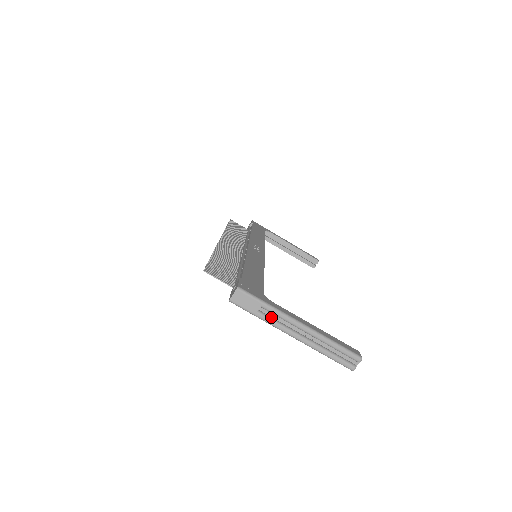
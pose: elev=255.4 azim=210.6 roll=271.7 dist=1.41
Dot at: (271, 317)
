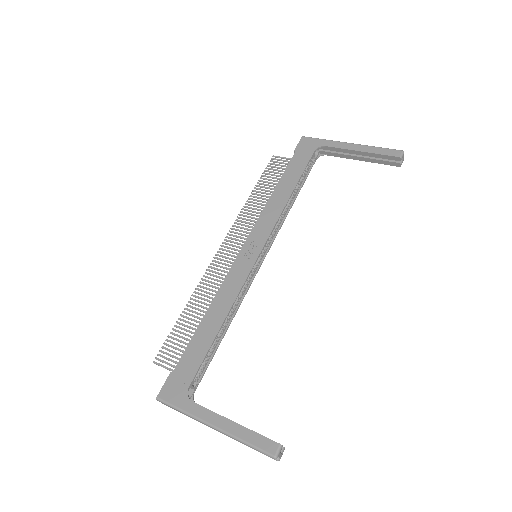
Dot at: occluded
